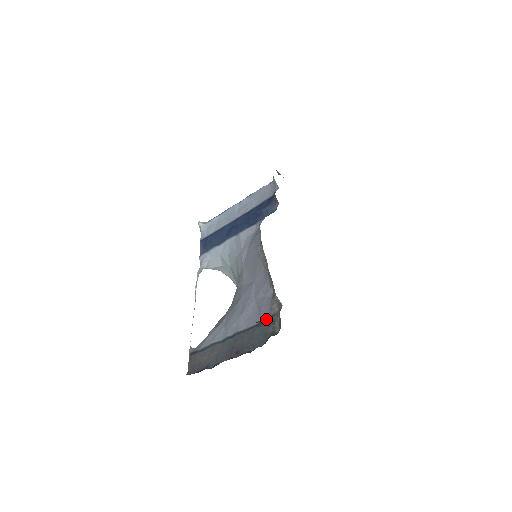
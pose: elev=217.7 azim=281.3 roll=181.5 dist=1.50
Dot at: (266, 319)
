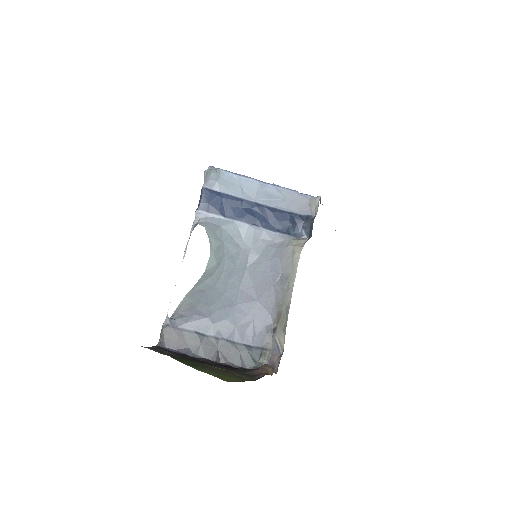
Dot at: (273, 370)
